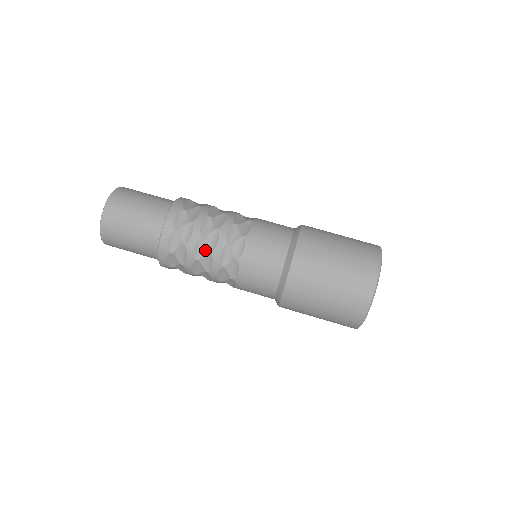
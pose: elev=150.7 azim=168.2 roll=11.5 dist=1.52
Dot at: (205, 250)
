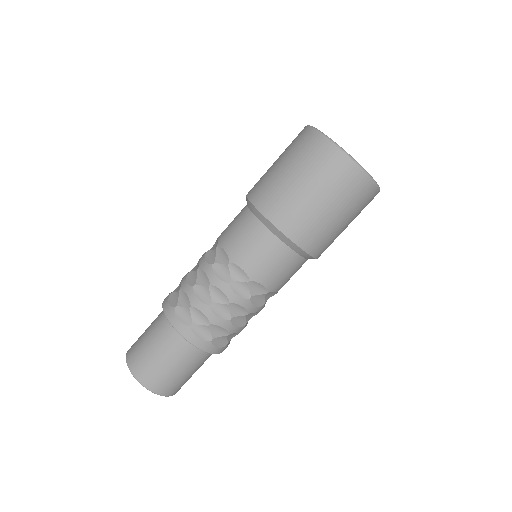
Dot at: (225, 307)
